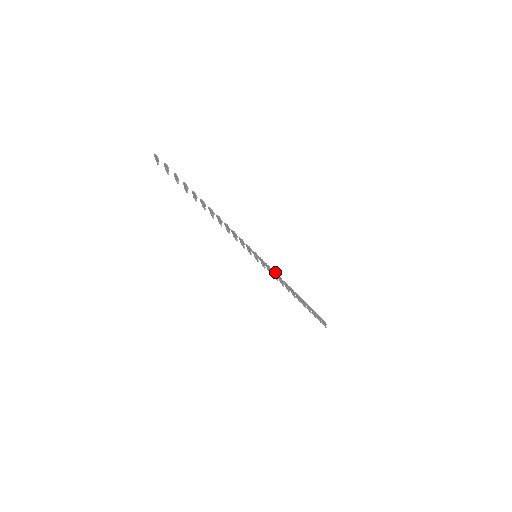
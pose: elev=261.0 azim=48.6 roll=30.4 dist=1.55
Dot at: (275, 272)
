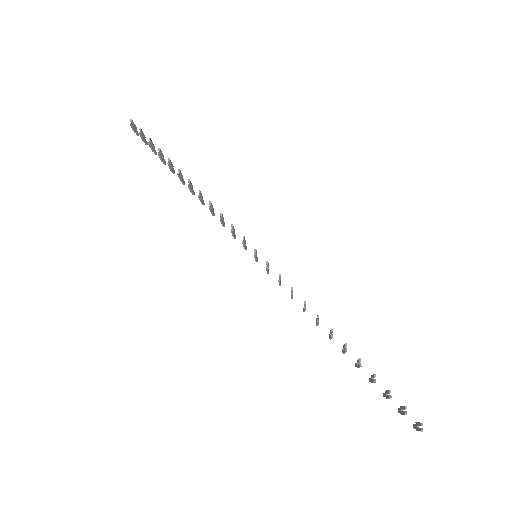
Dot at: occluded
